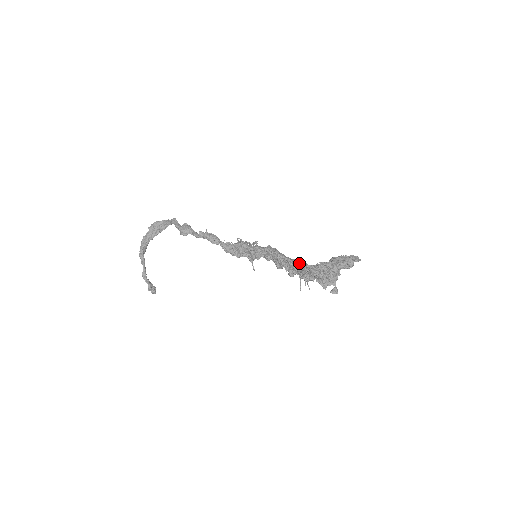
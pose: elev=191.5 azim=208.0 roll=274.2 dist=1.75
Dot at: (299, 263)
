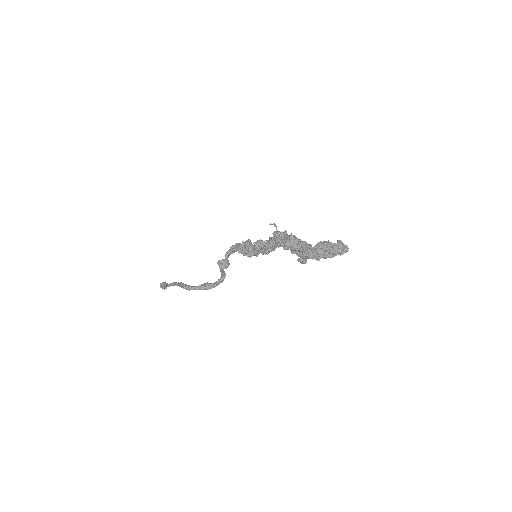
Dot at: (281, 232)
